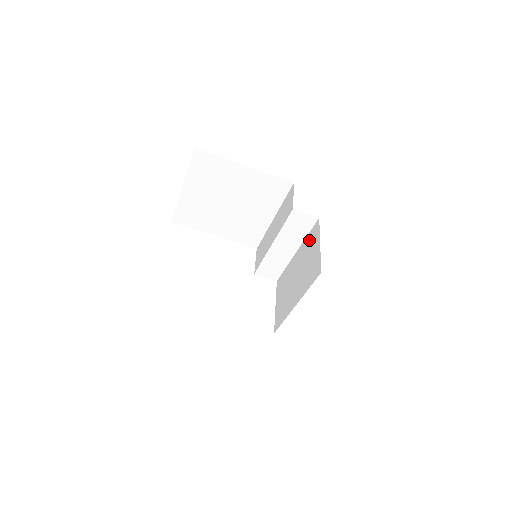
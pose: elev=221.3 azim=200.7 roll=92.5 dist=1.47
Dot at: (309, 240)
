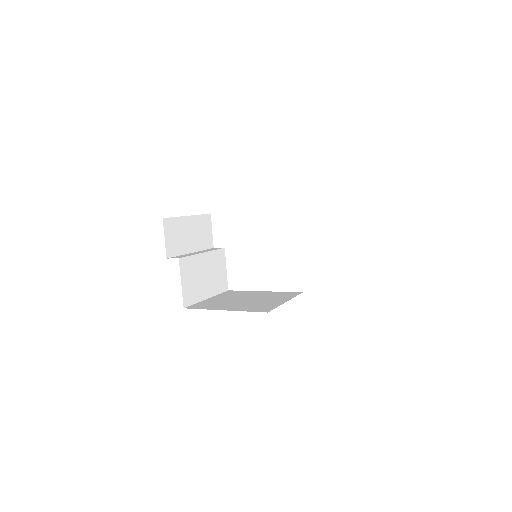
Dot at: occluded
